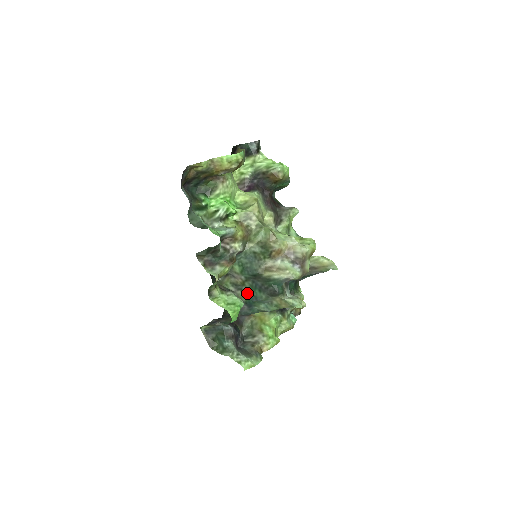
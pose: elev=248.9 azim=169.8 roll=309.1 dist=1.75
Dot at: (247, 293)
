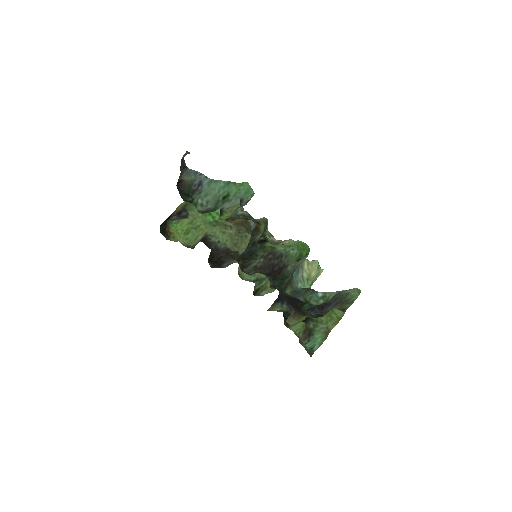
Dot at: occluded
